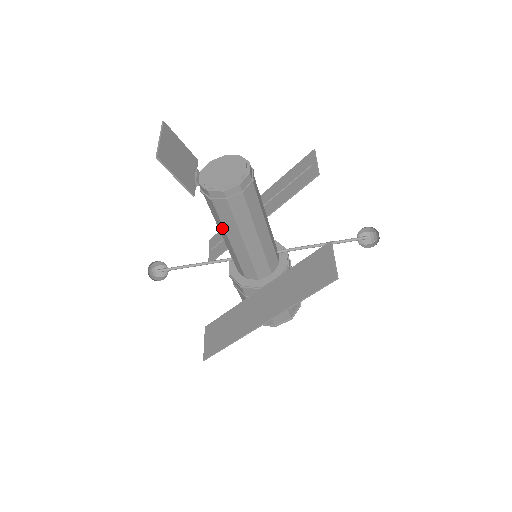
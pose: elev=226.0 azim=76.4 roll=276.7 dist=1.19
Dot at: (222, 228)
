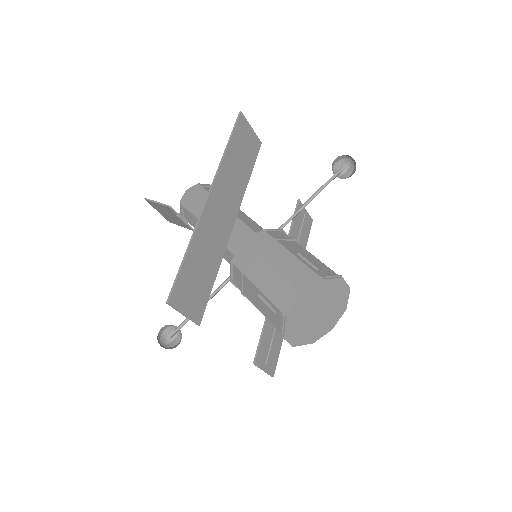
Dot at: occluded
